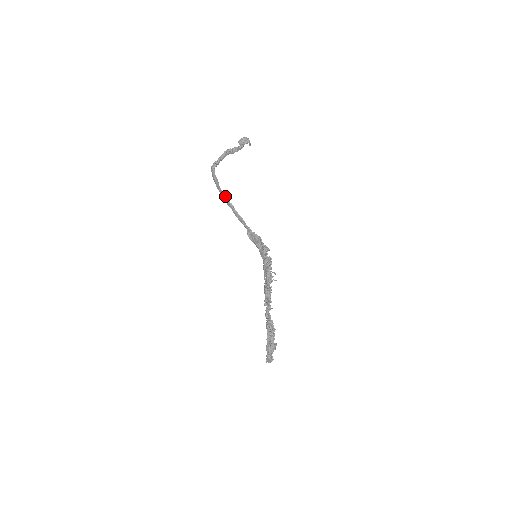
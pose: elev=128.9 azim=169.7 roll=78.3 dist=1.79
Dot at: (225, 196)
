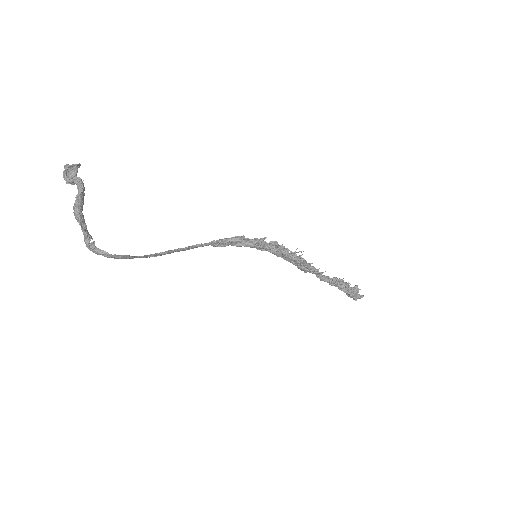
Dot at: (153, 255)
